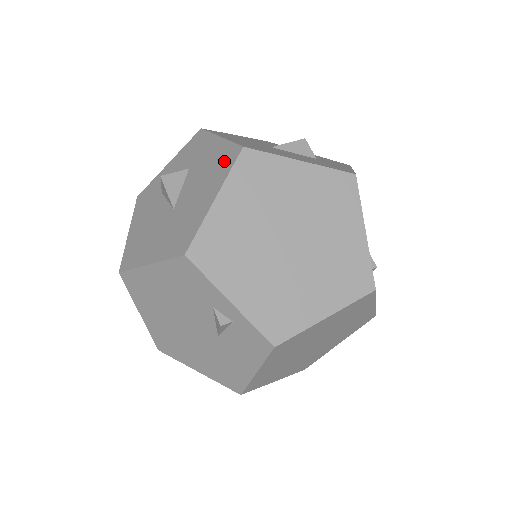
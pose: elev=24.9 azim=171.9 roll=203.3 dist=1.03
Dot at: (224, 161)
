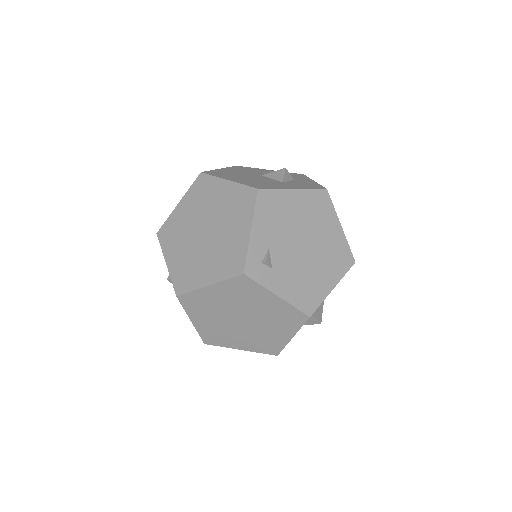
Dot at: occluded
